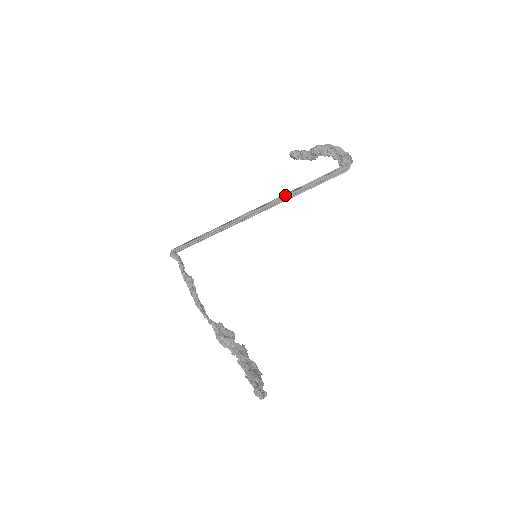
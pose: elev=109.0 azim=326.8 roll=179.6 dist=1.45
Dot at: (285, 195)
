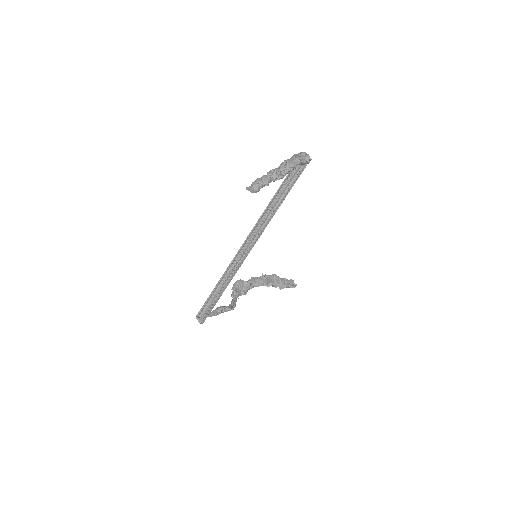
Dot at: (269, 219)
